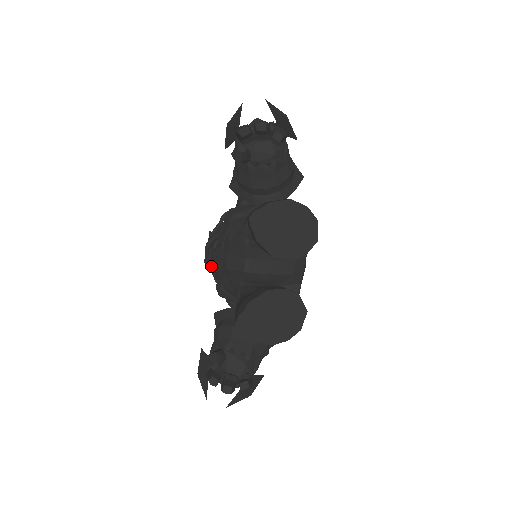
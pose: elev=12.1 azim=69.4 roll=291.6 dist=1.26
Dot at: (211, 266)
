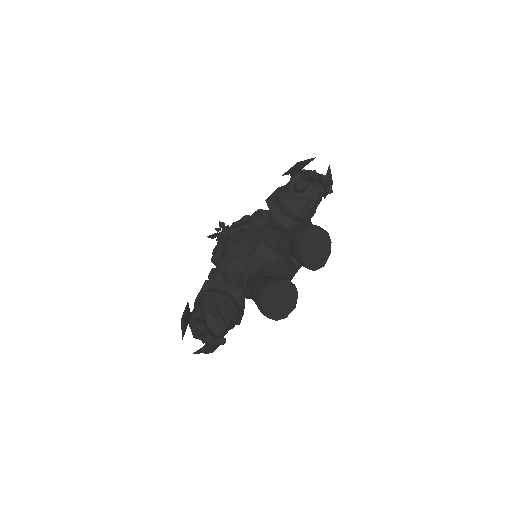
Dot at: (231, 245)
